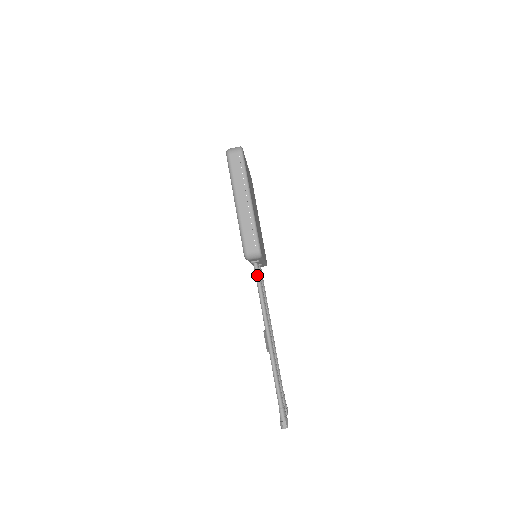
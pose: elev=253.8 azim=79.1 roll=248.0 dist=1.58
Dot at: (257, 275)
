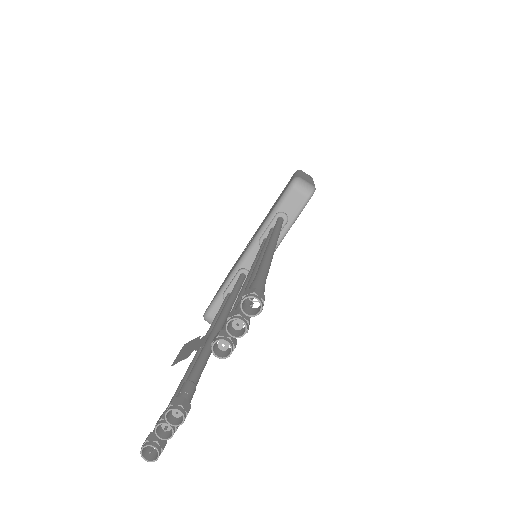
Dot at: (281, 220)
